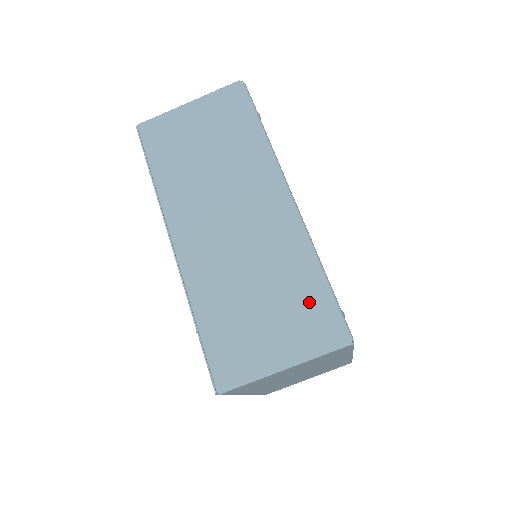
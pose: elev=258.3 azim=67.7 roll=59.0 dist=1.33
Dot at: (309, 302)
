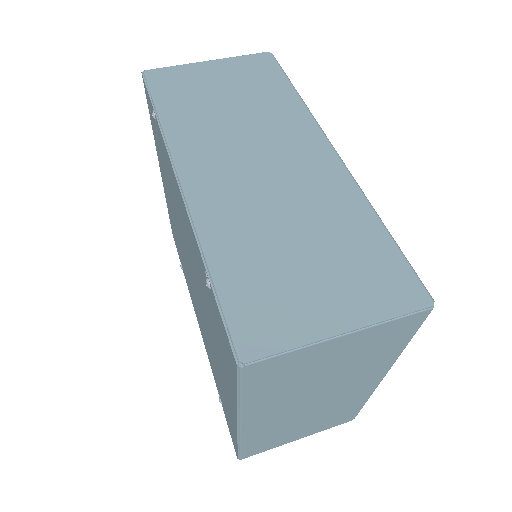
Dot at: (369, 254)
